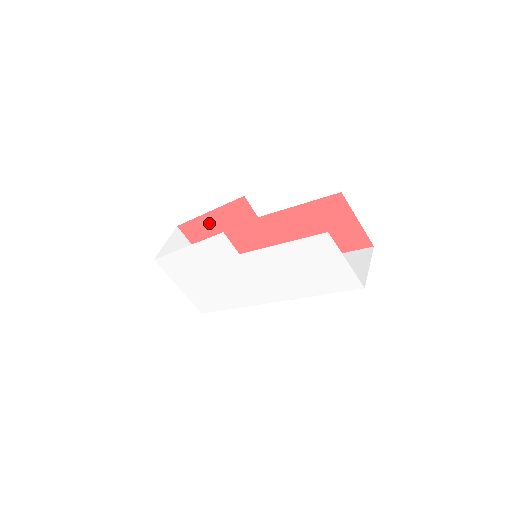
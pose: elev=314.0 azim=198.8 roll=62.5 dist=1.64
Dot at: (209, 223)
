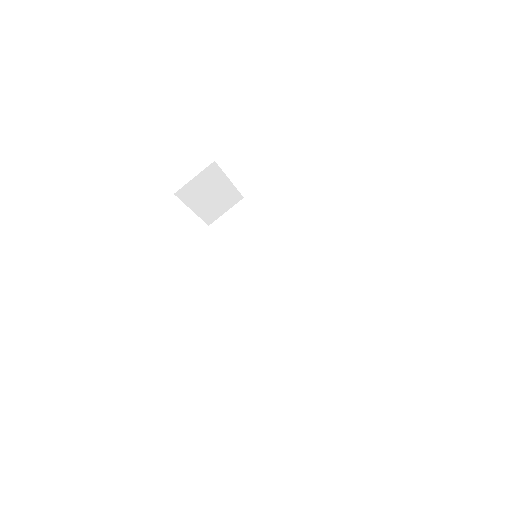
Dot at: occluded
